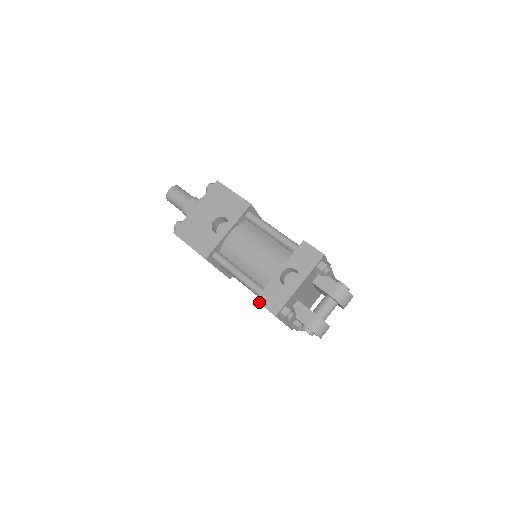
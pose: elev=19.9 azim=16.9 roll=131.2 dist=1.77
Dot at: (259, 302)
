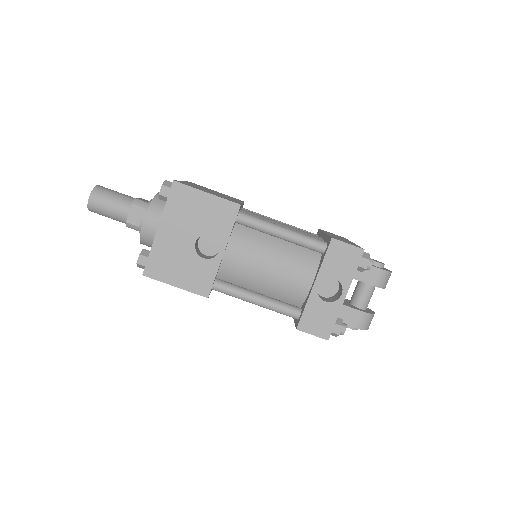
Dot at: (302, 330)
